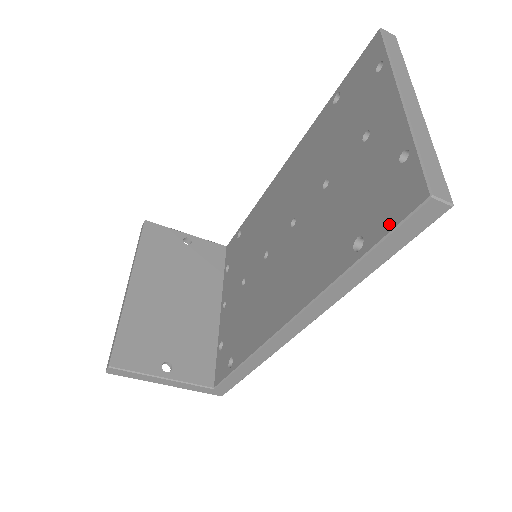
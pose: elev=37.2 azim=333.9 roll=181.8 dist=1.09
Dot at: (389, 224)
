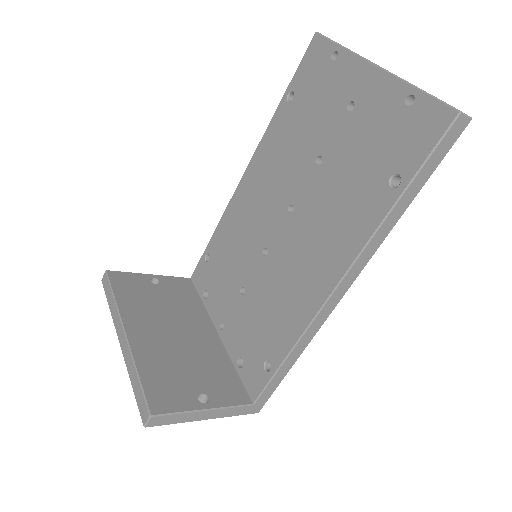
Dot at: (424, 150)
